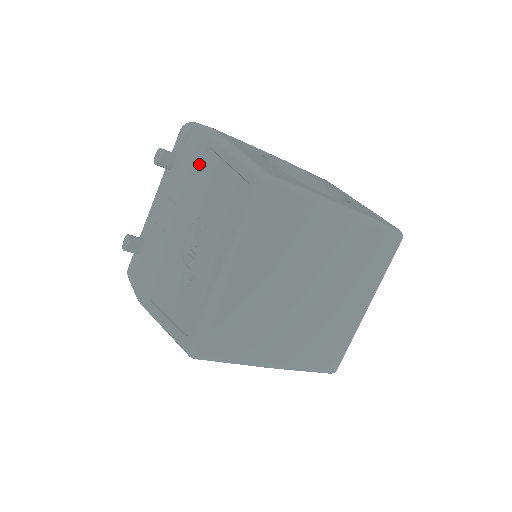
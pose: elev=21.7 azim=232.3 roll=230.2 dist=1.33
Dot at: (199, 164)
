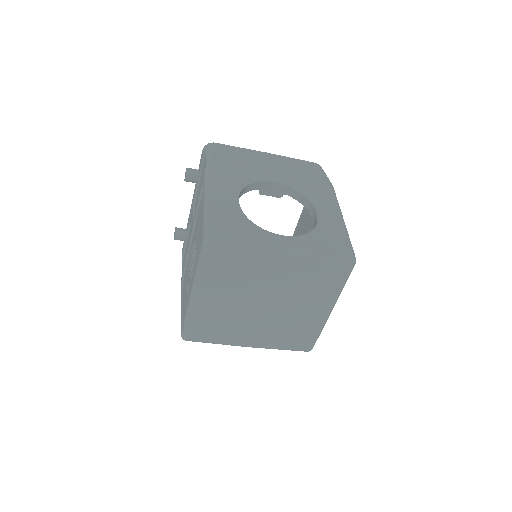
Dot at: (200, 194)
